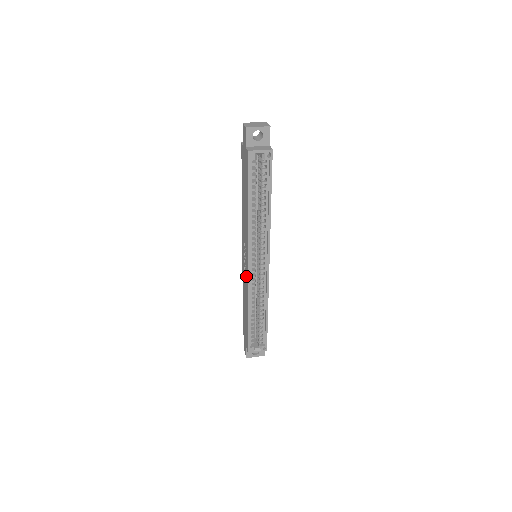
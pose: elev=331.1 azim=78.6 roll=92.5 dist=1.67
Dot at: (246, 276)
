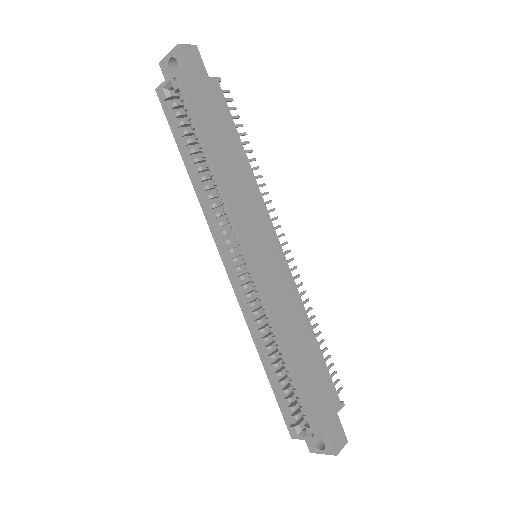
Dot at: occluded
